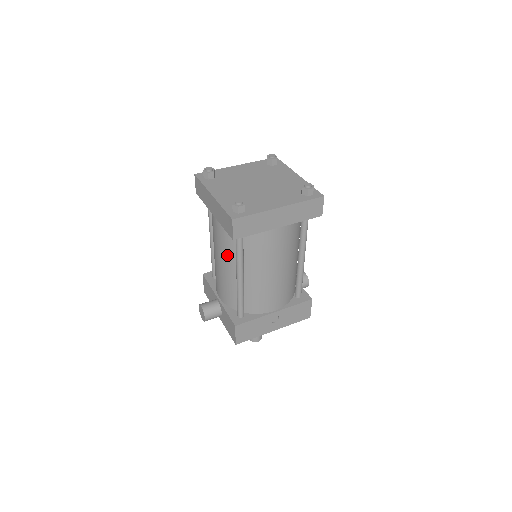
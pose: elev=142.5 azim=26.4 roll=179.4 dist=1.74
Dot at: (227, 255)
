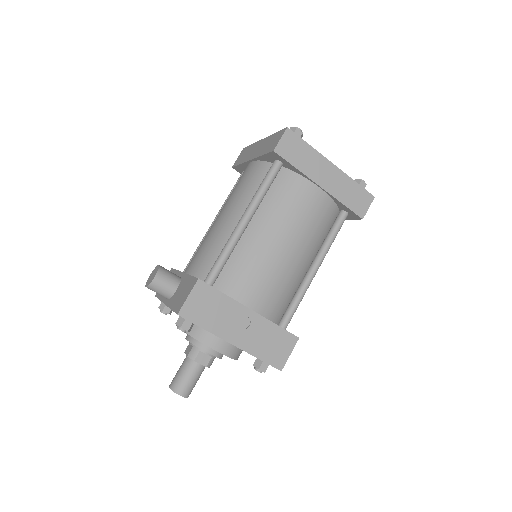
Dot at: (241, 201)
